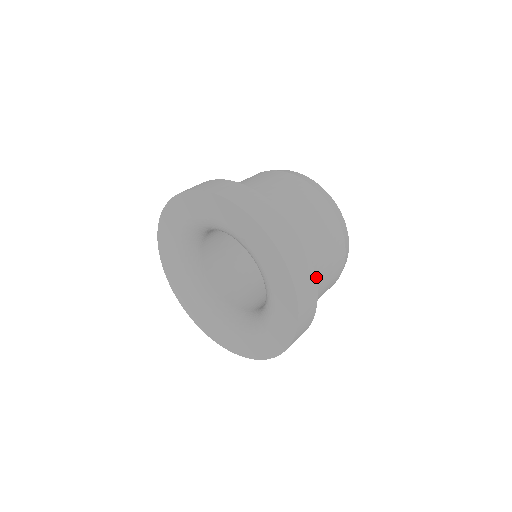
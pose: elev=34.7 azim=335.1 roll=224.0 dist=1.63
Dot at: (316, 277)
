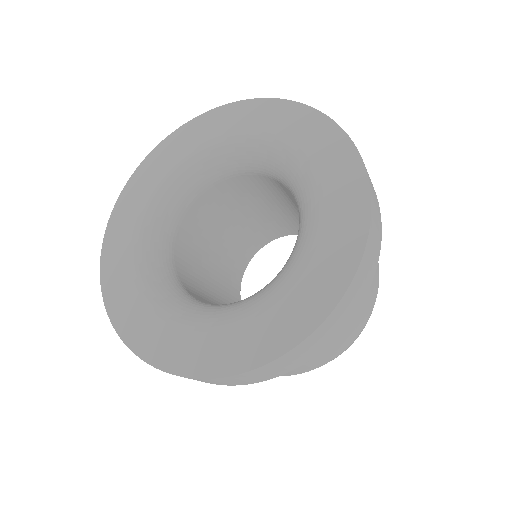
Dot at: occluded
